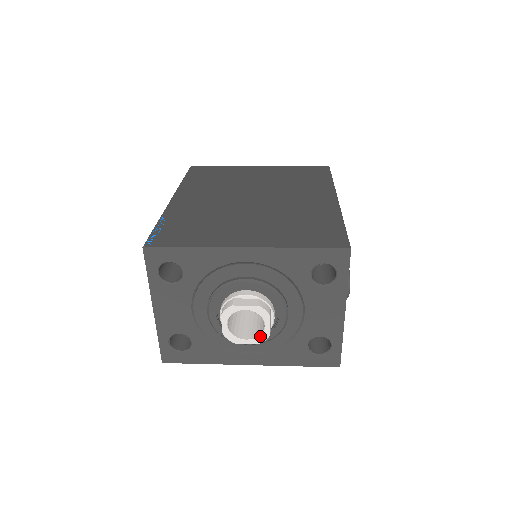
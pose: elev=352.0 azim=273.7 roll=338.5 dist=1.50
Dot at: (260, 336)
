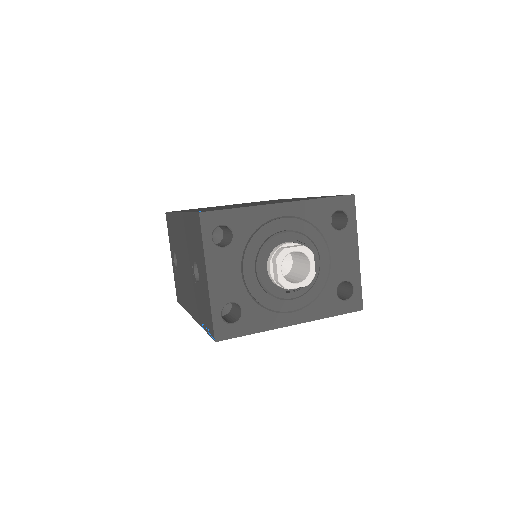
Dot at: (308, 277)
